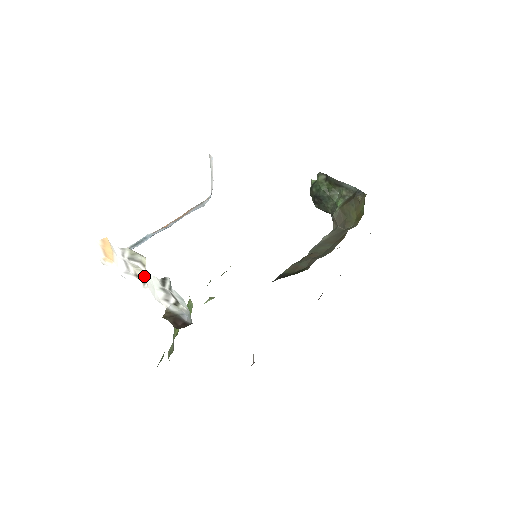
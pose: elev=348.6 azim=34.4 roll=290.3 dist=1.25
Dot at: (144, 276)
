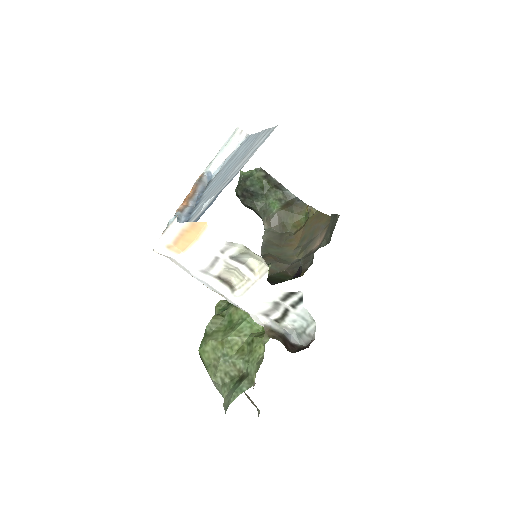
Dot at: (230, 280)
